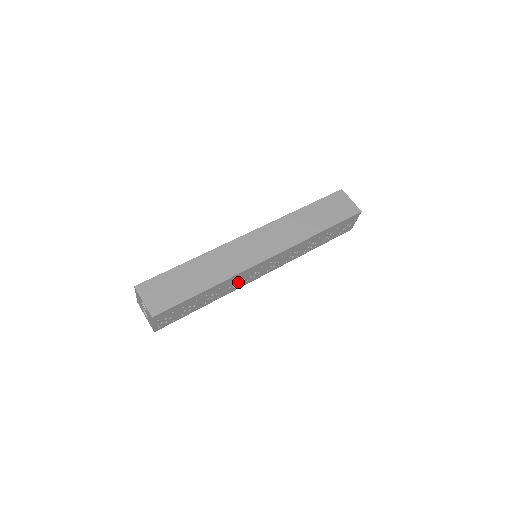
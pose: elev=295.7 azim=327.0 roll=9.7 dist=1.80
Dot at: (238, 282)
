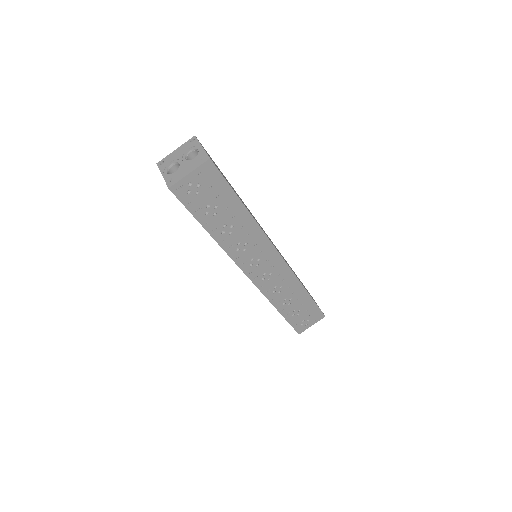
Dot at: (246, 248)
